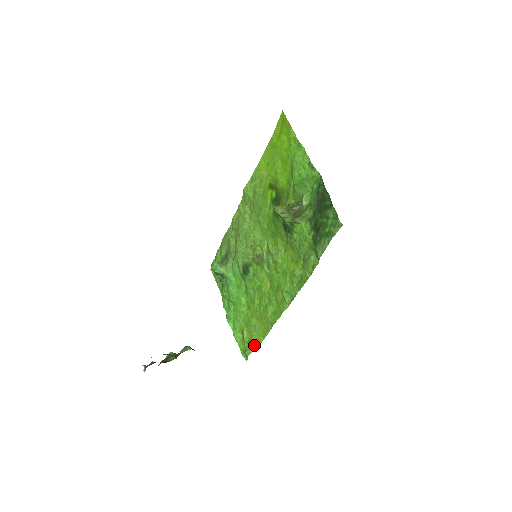
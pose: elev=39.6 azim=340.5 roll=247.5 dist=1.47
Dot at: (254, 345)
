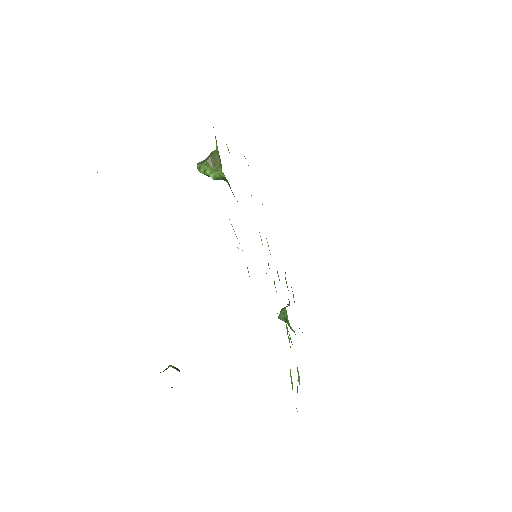
Dot at: occluded
